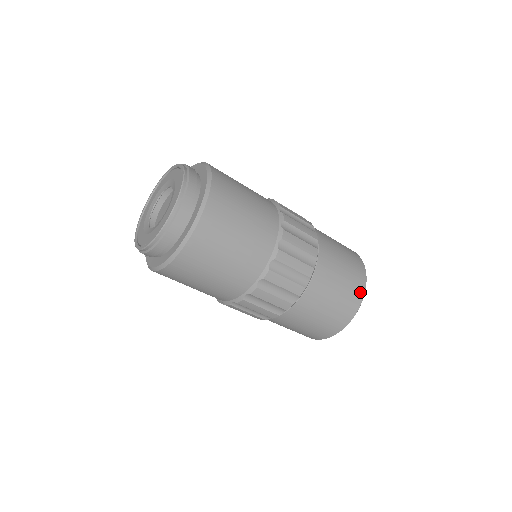
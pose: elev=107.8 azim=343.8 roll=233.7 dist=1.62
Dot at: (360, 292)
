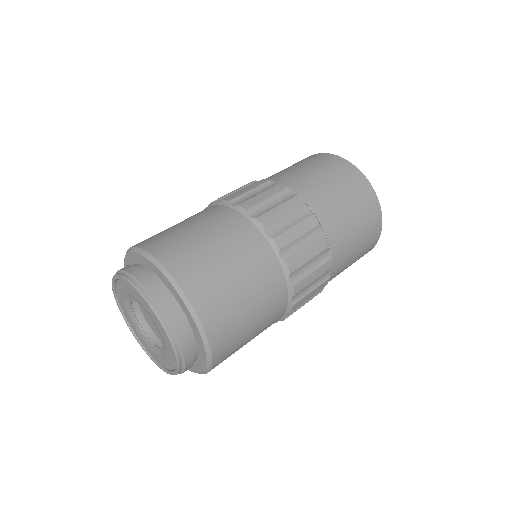
Dot at: (362, 182)
